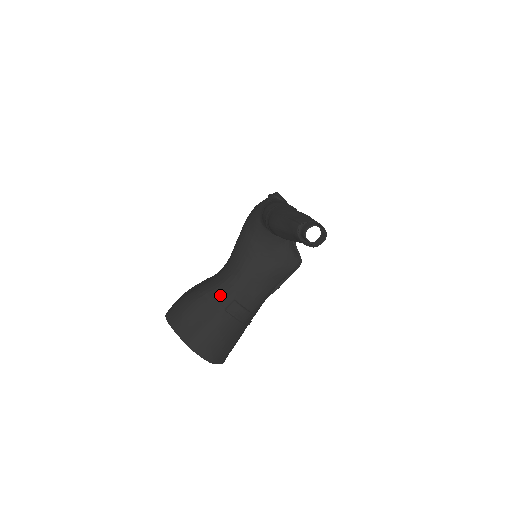
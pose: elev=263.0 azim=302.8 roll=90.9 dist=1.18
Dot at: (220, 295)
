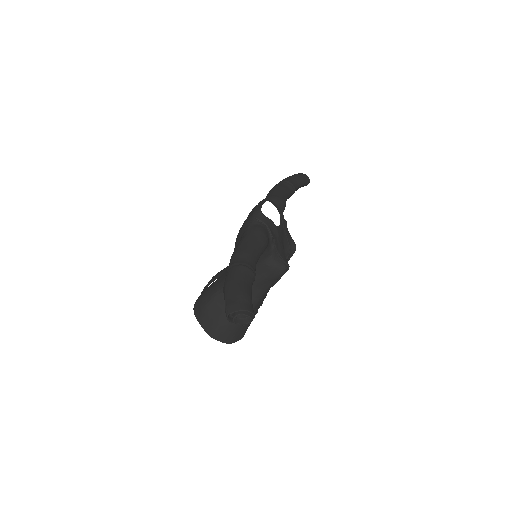
Dot at: occluded
